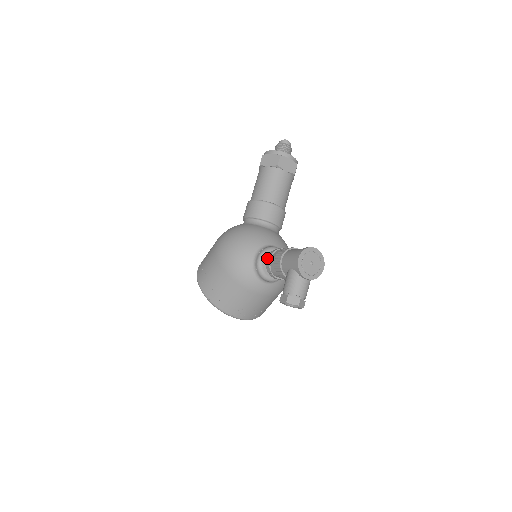
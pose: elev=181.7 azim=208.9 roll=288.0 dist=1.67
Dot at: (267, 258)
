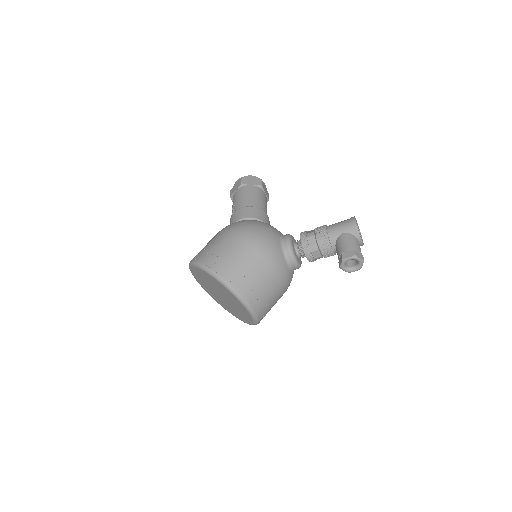
Dot at: (301, 235)
